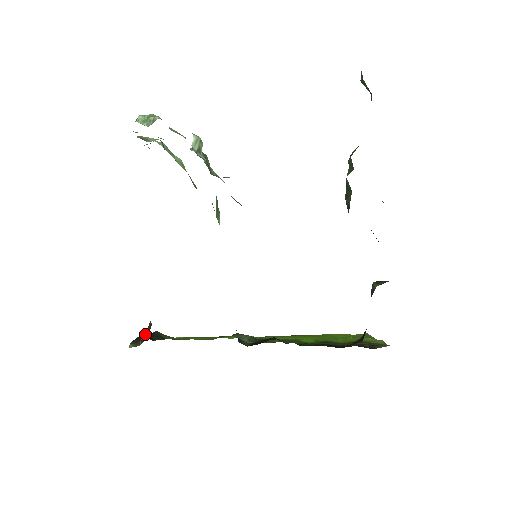
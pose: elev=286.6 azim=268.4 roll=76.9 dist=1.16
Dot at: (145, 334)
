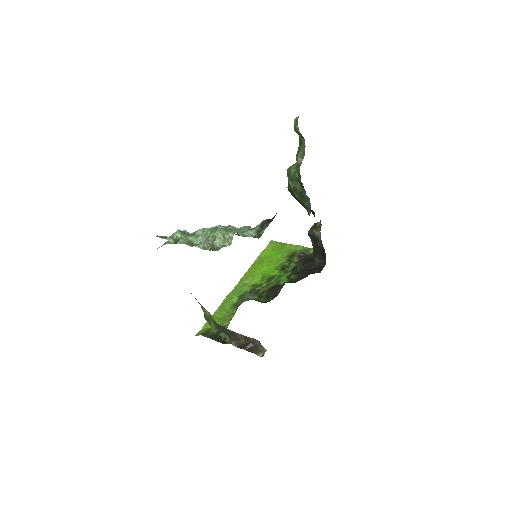
Dot at: (251, 344)
